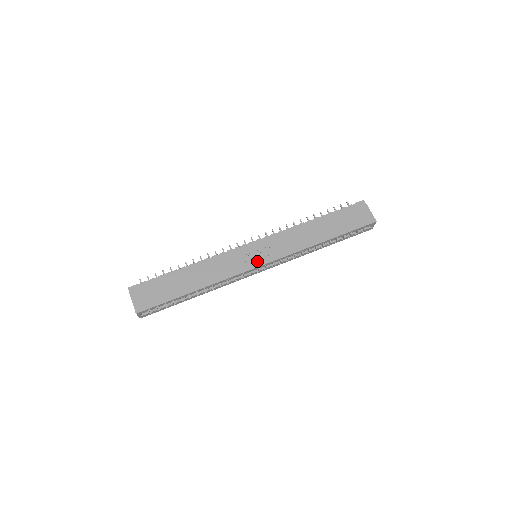
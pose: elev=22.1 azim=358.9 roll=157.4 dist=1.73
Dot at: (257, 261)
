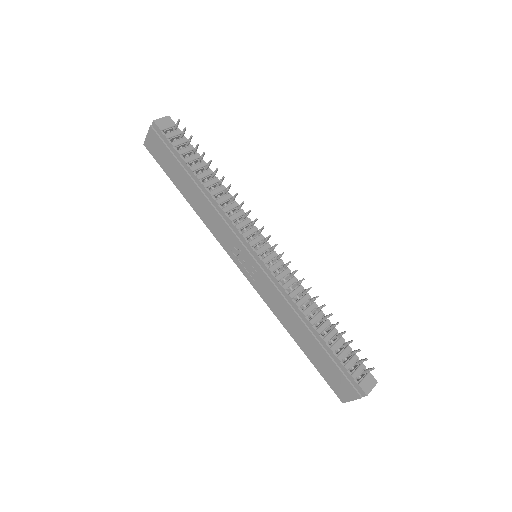
Dot at: (241, 264)
